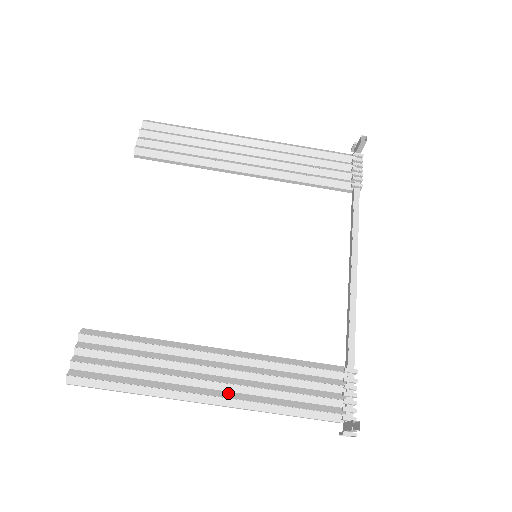
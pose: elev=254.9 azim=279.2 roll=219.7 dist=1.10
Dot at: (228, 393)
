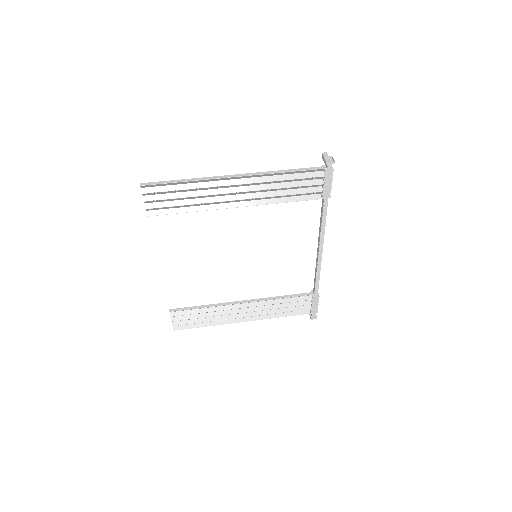
Dot at: (248, 180)
